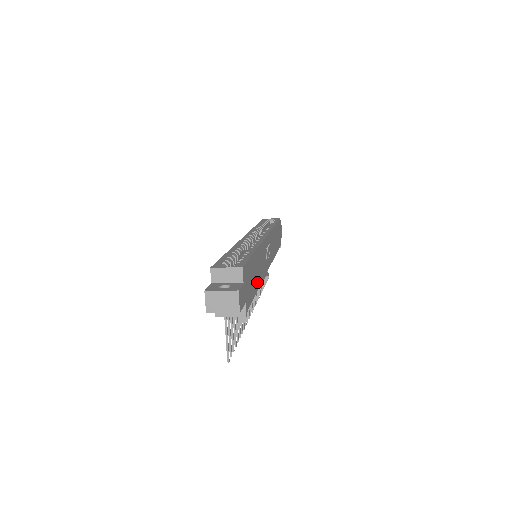
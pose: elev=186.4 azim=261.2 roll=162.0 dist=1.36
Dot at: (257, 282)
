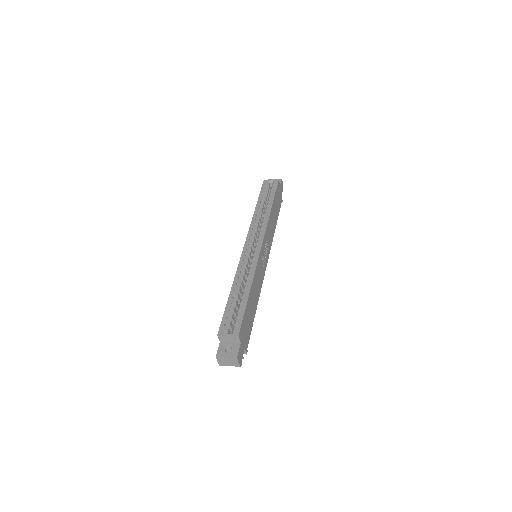
Dot at: (255, 306)
